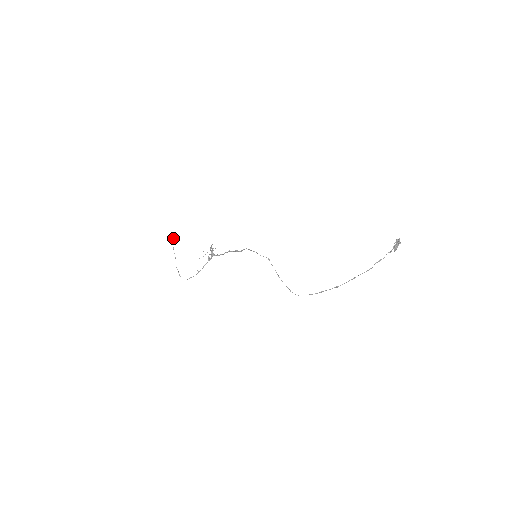
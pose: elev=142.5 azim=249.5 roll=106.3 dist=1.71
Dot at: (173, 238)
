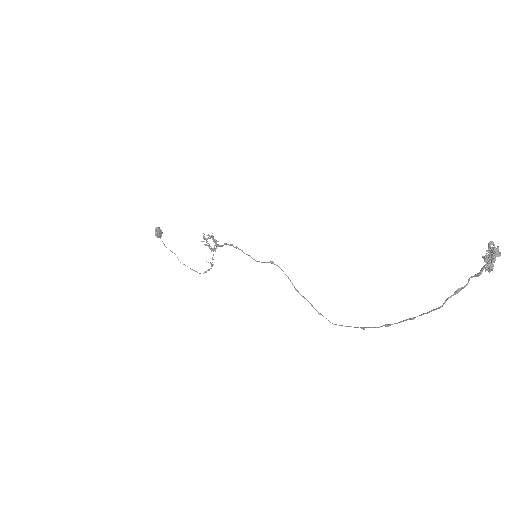
Dot at: (155, 235)
